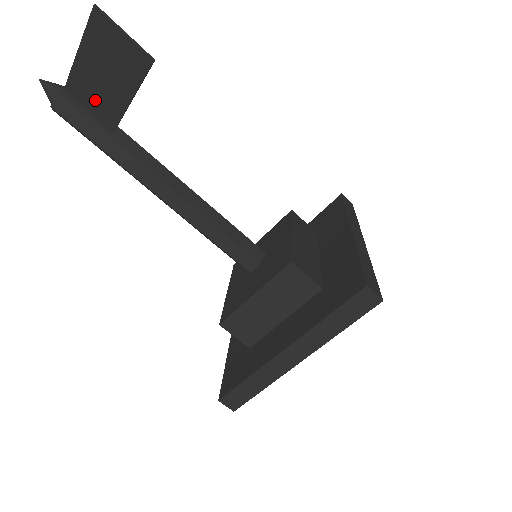
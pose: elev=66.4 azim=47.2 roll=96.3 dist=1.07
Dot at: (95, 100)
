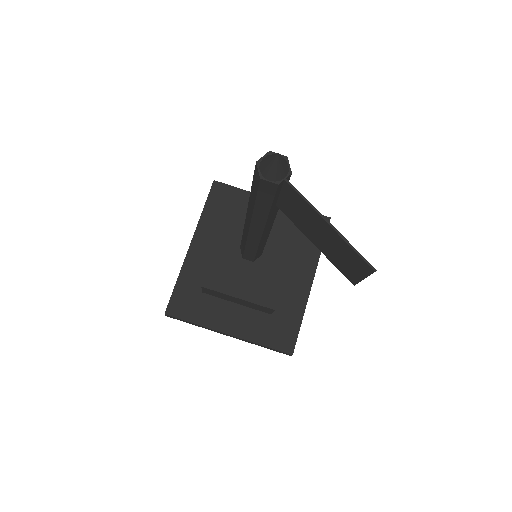
Dot at: (295, 208)
